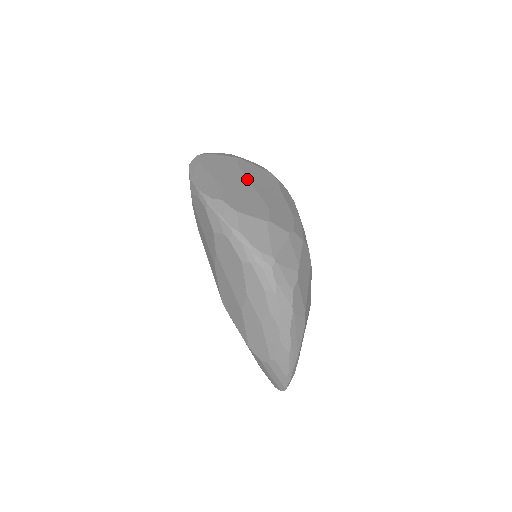
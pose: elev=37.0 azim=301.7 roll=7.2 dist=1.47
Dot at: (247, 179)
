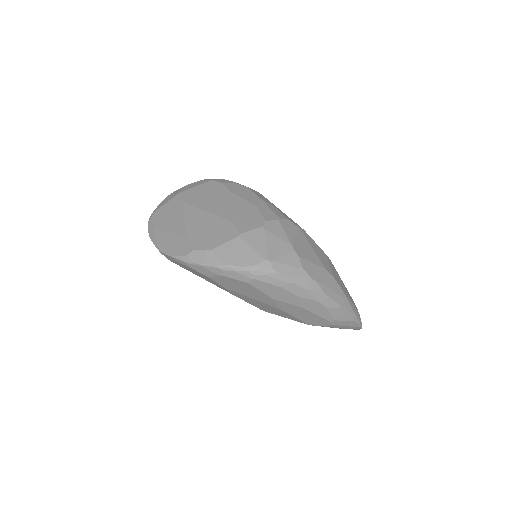
Dot at: (198, 209)
